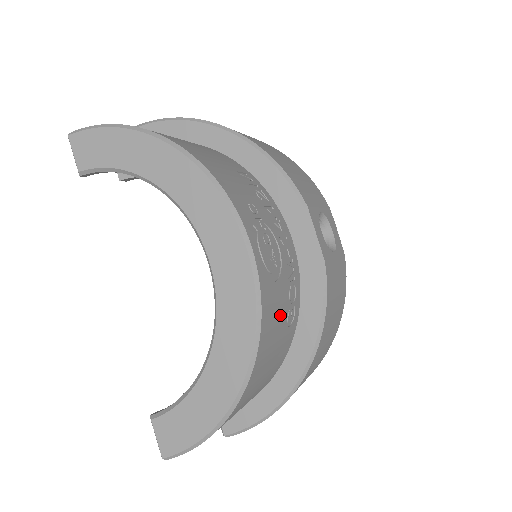
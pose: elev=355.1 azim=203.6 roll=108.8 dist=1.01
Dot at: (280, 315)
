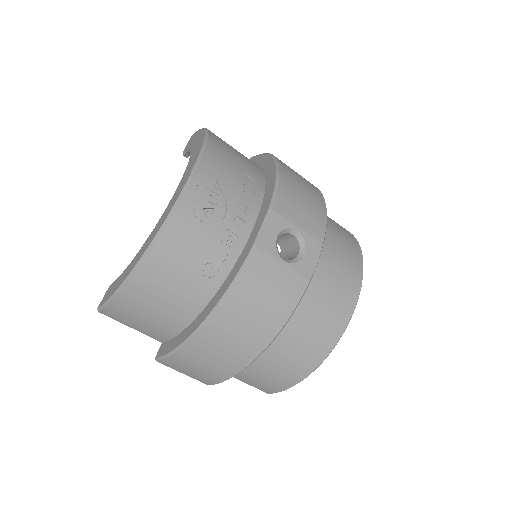
Dot at: (192, 252)
